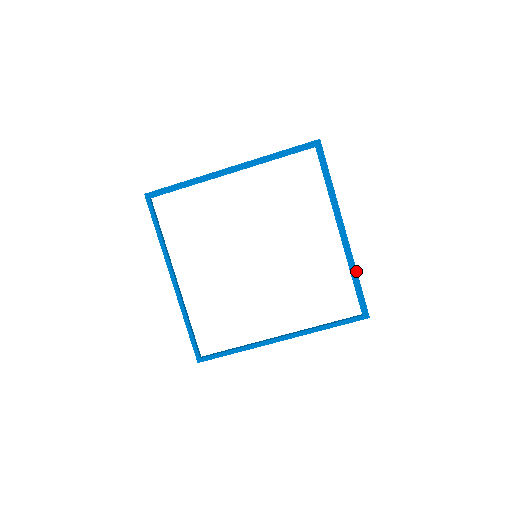
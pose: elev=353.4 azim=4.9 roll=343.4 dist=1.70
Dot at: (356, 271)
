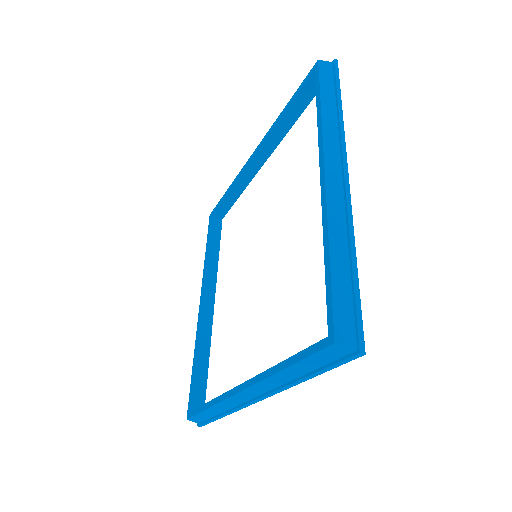
Dot at: (349, 246)
